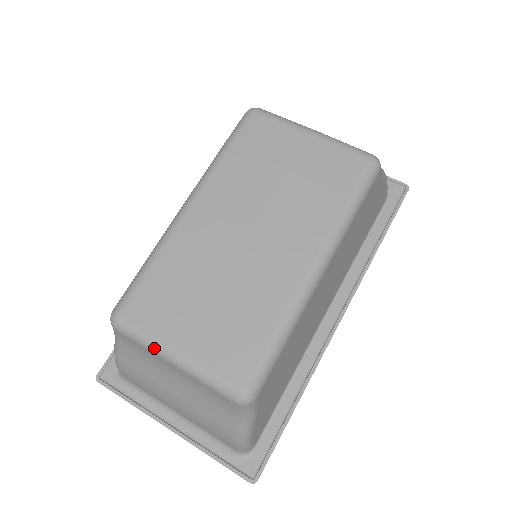
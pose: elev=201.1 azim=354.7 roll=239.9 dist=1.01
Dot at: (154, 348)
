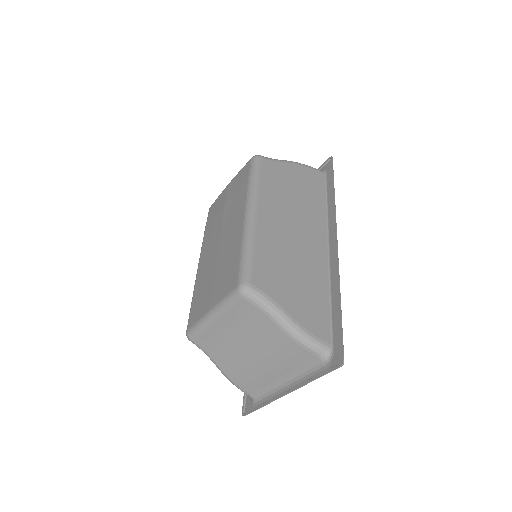
Dot at: (204, 323)
